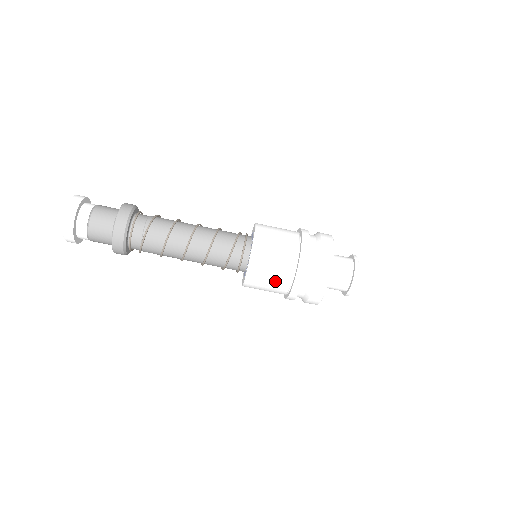
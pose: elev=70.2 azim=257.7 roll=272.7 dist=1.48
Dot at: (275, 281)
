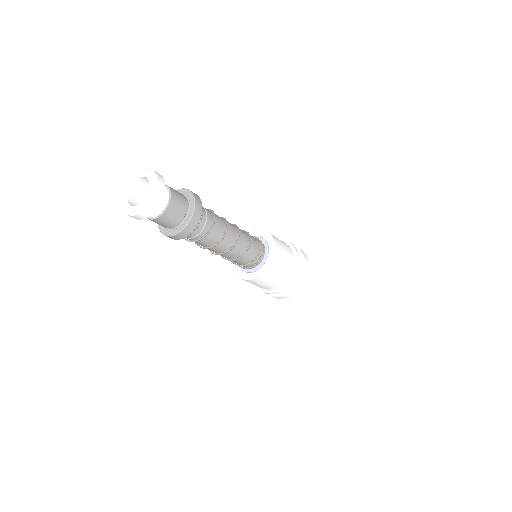
Dot at: occluded
